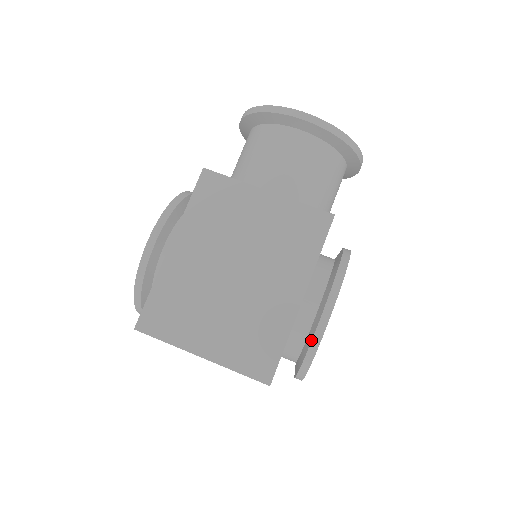
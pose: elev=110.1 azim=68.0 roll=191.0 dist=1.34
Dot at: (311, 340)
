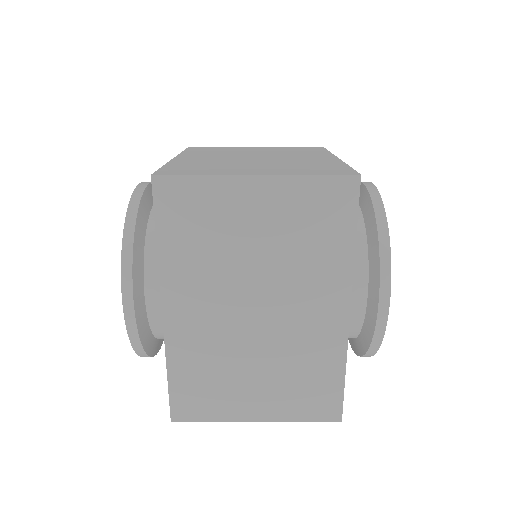
Dot at: (370, 201)
